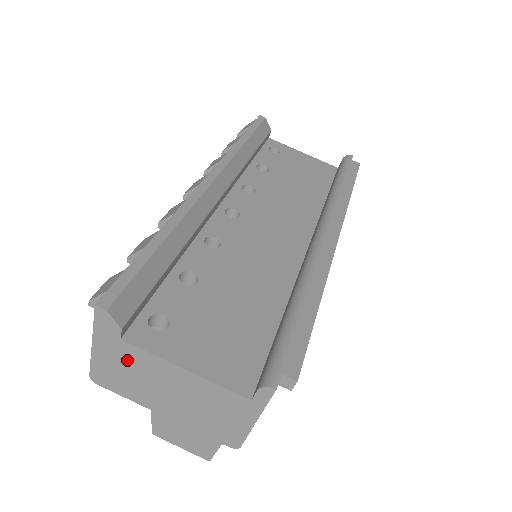
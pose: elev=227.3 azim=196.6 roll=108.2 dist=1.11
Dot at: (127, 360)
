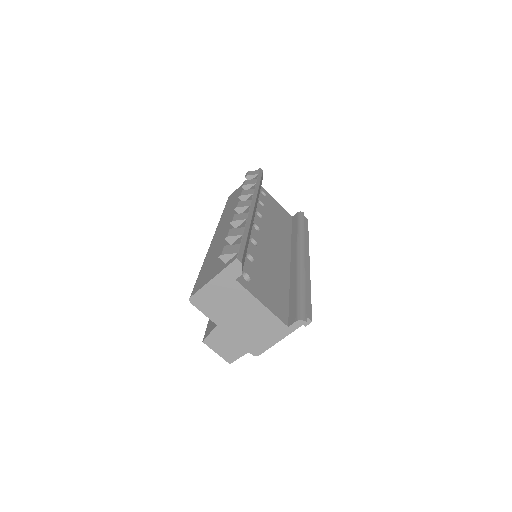
Dot at: (229, 292)
